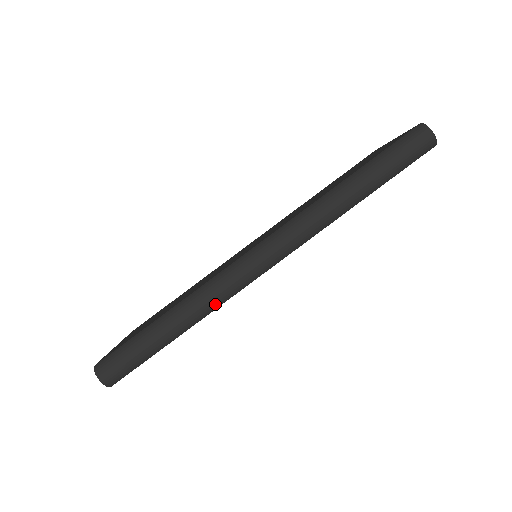
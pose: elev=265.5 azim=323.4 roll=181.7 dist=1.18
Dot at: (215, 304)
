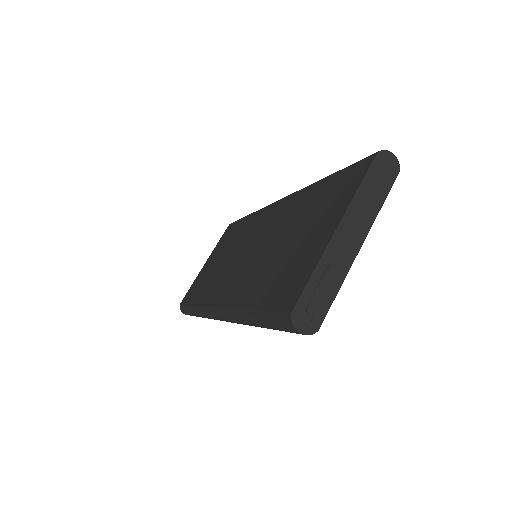
Dot at: occluded
